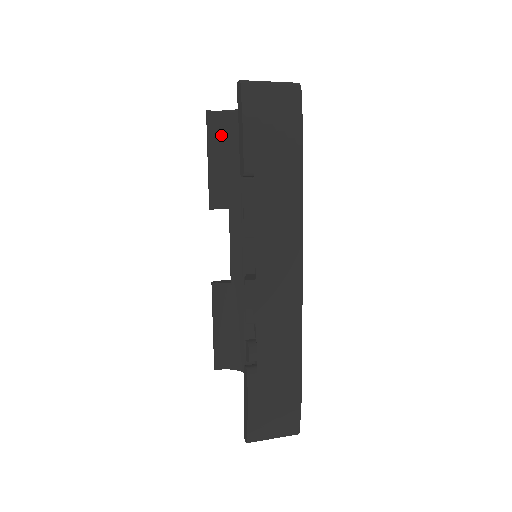
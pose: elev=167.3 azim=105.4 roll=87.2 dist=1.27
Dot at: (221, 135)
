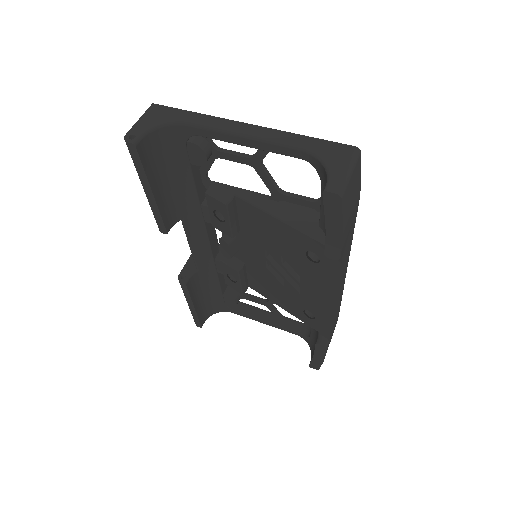
Dot at: (155, 159)
